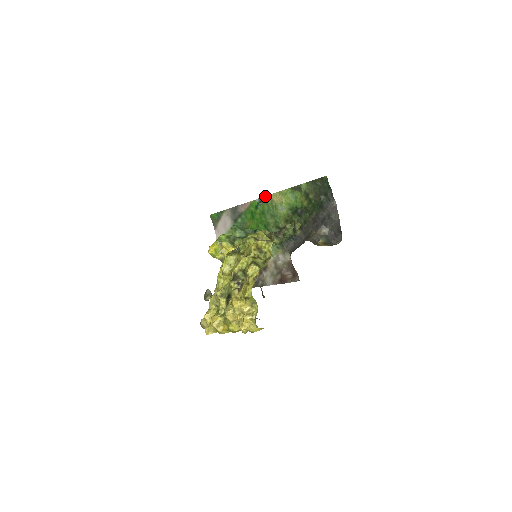
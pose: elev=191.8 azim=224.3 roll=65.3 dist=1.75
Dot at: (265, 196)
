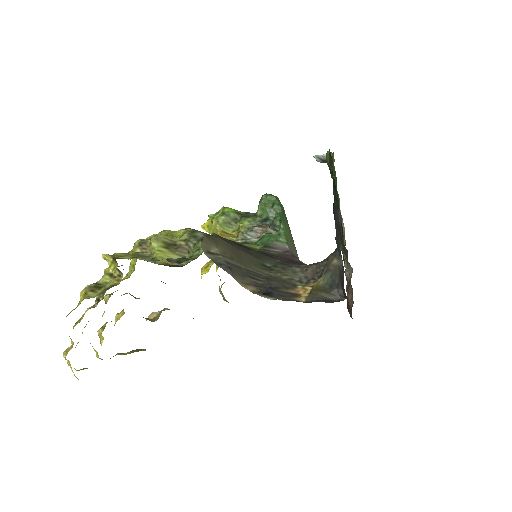
Dot at: (331, 153)
